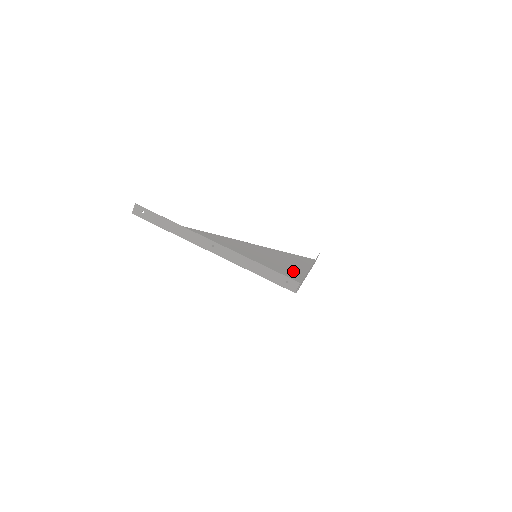
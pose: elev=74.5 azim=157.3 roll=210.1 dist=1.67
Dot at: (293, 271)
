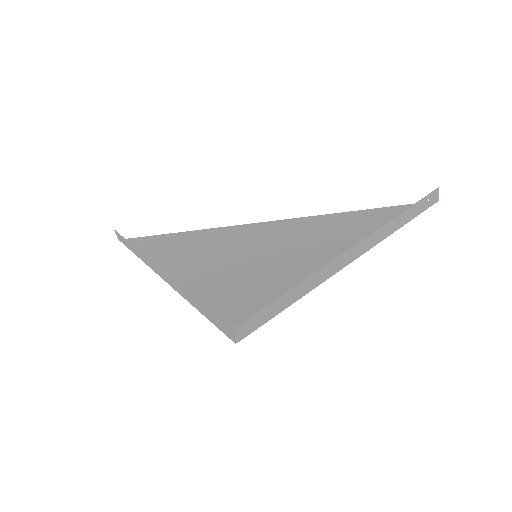
Dot at: (311, 269)
